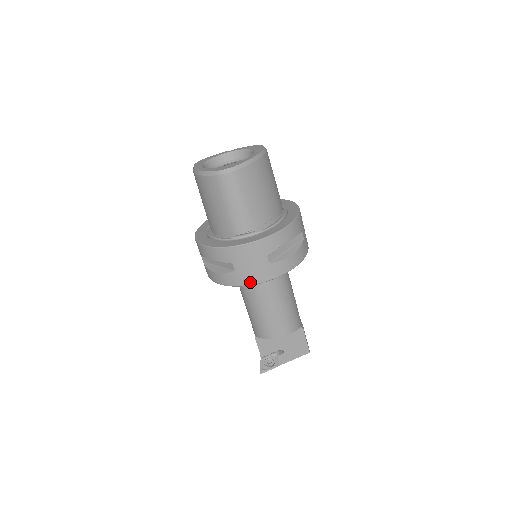
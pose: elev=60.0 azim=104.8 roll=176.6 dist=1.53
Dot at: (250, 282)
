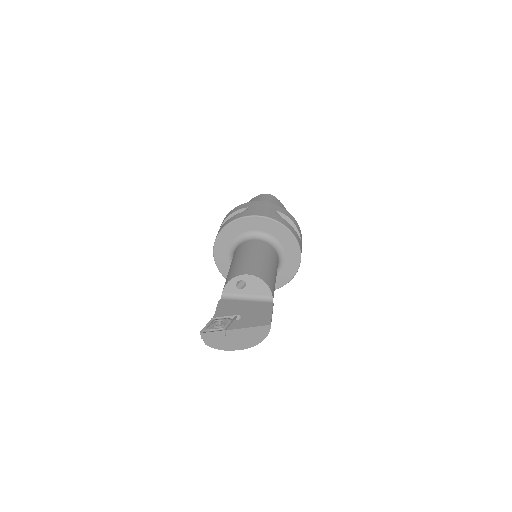
Dot at: (256, 214)
